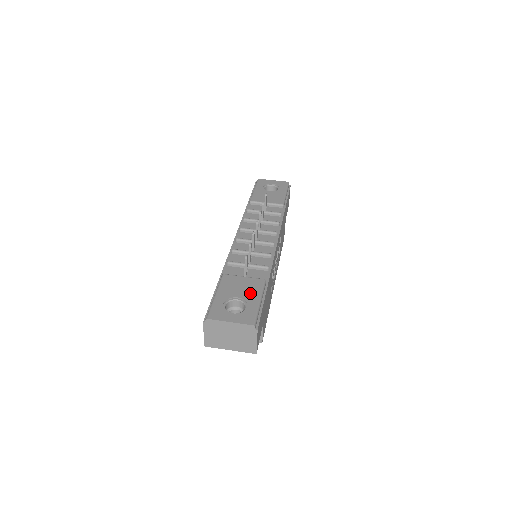
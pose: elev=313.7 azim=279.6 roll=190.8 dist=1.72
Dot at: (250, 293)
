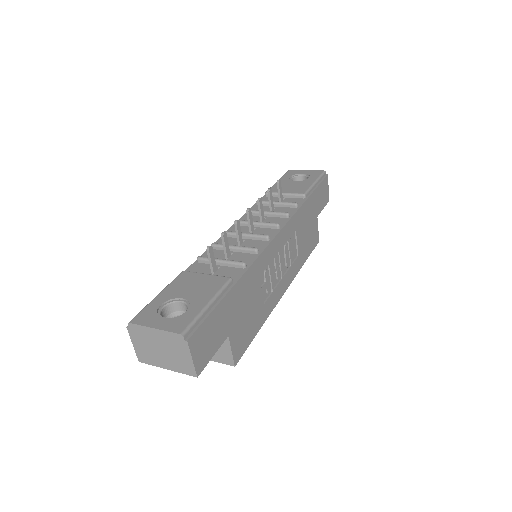
Dot at: (201, 293)
